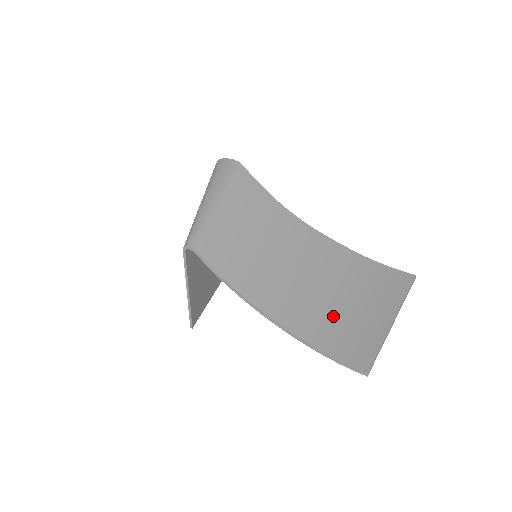
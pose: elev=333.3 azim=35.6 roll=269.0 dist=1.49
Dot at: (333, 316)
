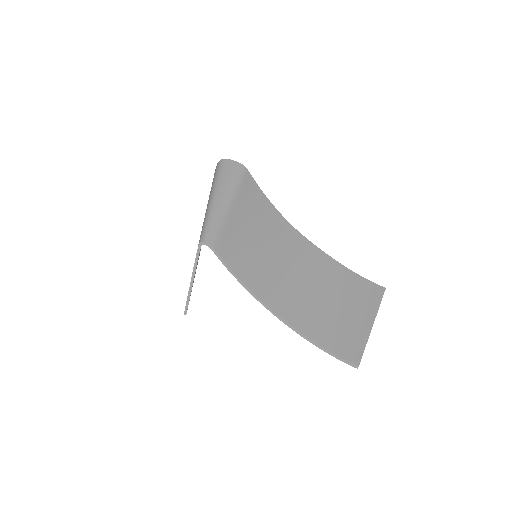
Dot at: (327, 317)
